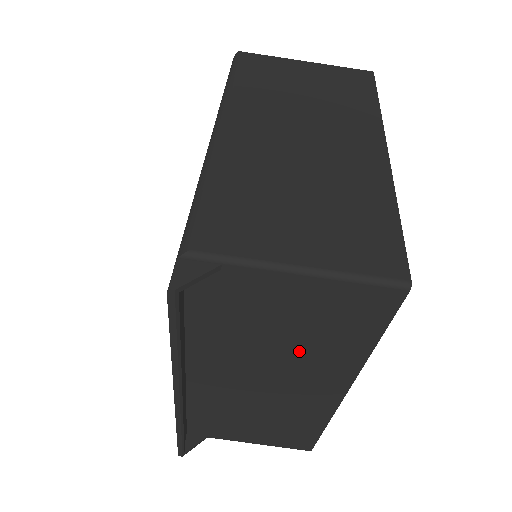
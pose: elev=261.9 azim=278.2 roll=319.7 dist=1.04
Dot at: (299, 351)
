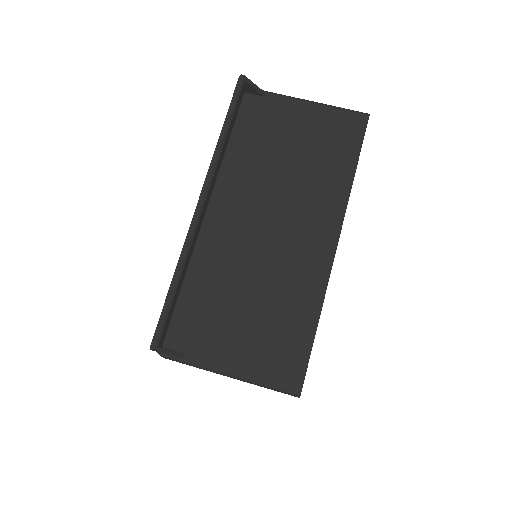
Dot at: (302, 178)
